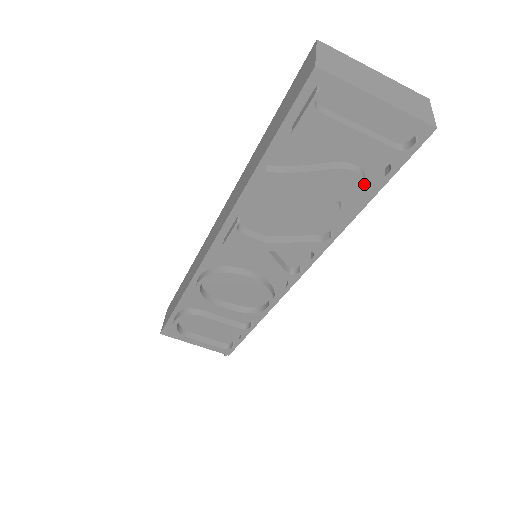
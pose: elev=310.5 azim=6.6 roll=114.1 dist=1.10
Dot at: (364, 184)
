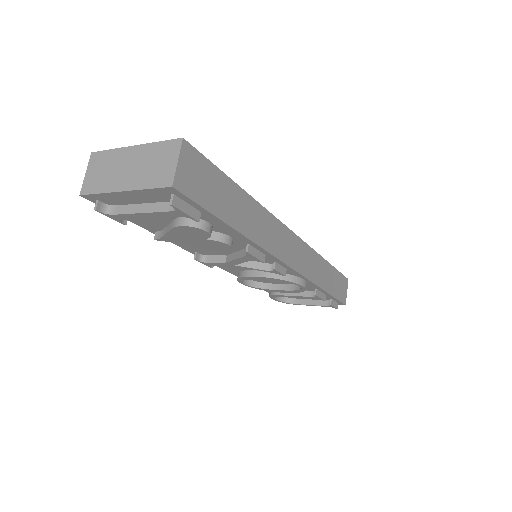
Dot at: (198, 229)
